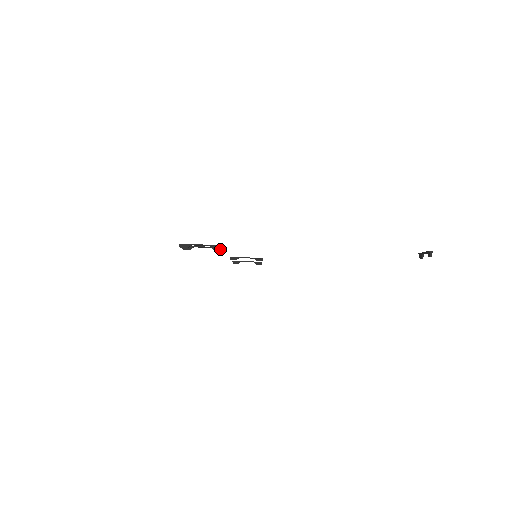
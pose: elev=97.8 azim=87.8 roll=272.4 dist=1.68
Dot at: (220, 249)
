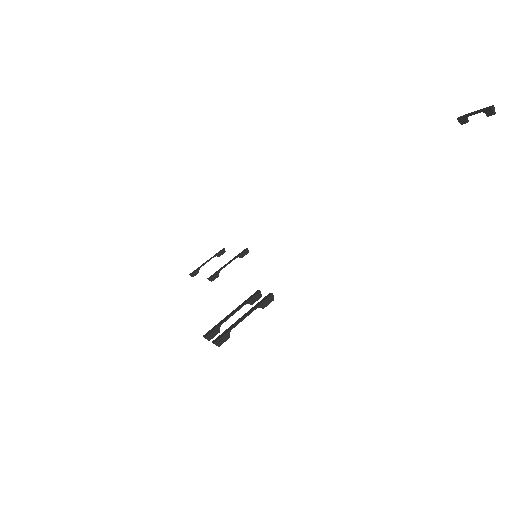
Dot at: (272, 300)
